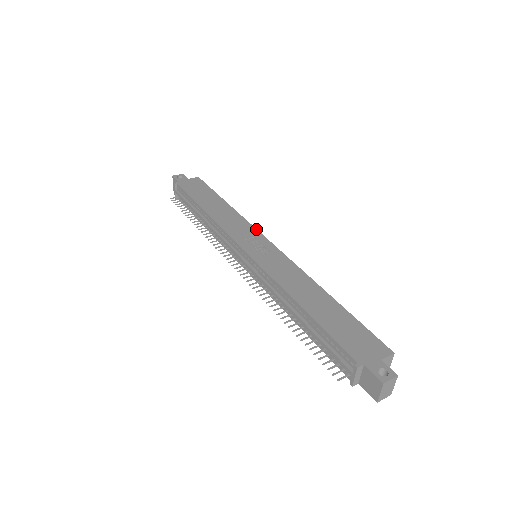
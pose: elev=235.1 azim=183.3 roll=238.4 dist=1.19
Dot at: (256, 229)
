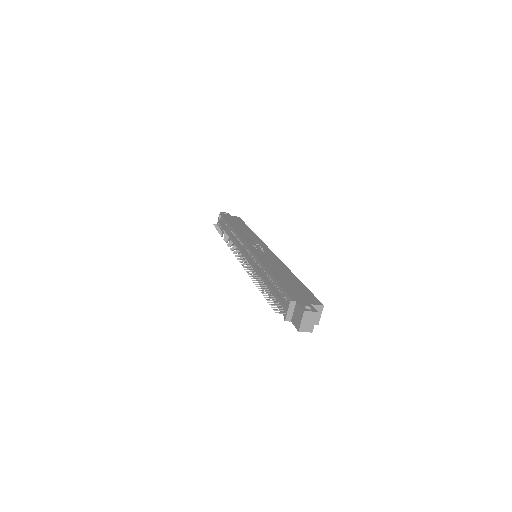
Dot at: (264, 243)
